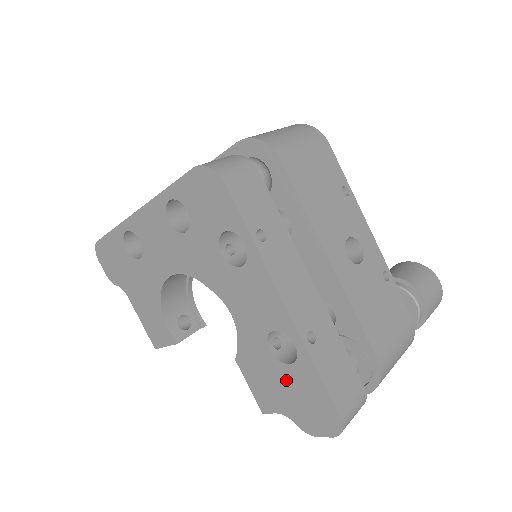
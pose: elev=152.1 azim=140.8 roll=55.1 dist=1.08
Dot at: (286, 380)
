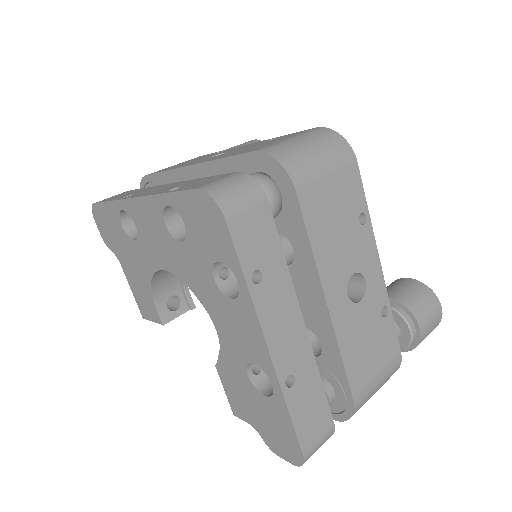
Dot at: (259, 405)
